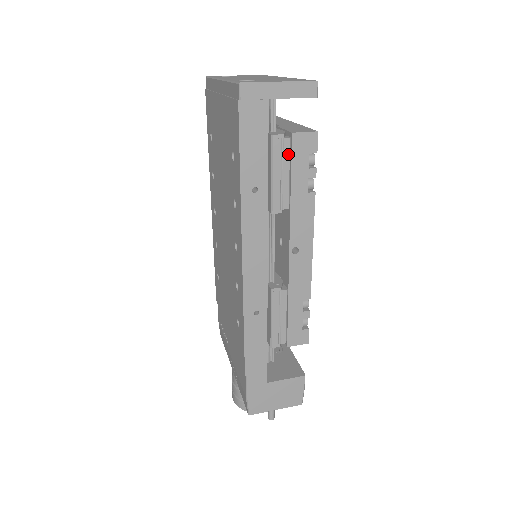
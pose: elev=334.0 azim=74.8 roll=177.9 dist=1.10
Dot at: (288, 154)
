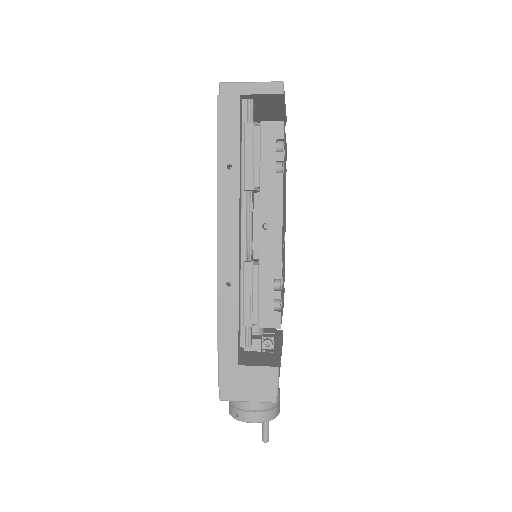
Dot at: (258, 139)
